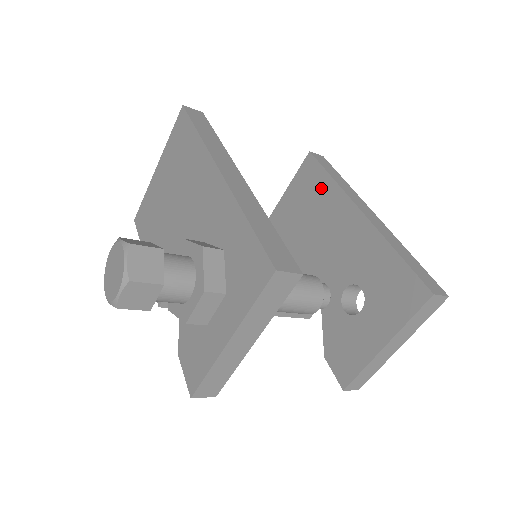
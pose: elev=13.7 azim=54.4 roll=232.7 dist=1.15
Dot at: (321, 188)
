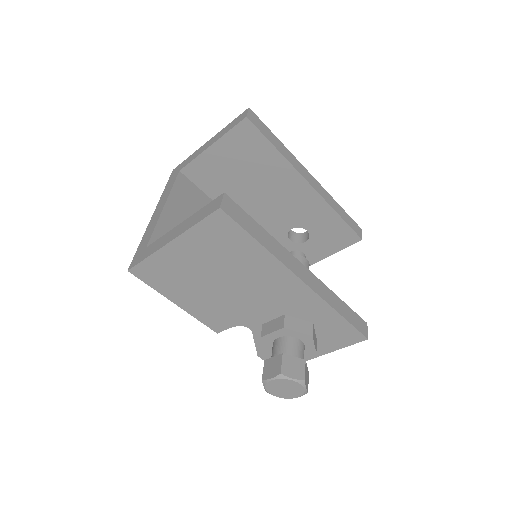
Dot at: (265, 156)
